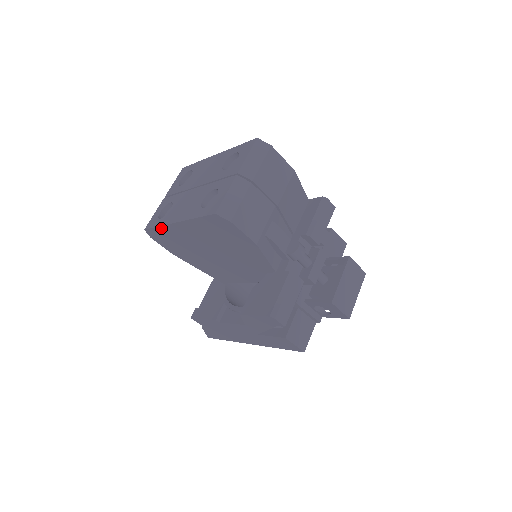
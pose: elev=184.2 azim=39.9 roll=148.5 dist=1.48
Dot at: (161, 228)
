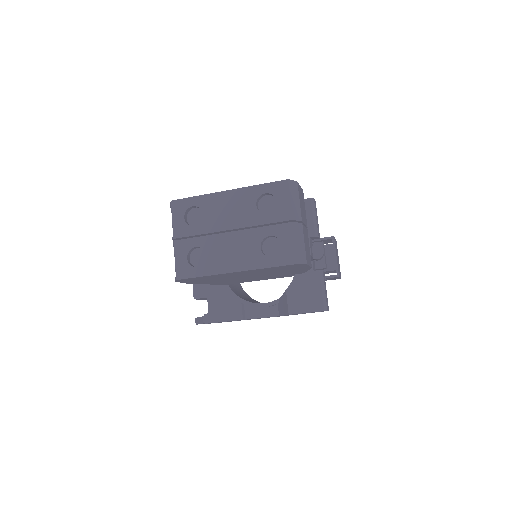
Dot at: (206, 276)
